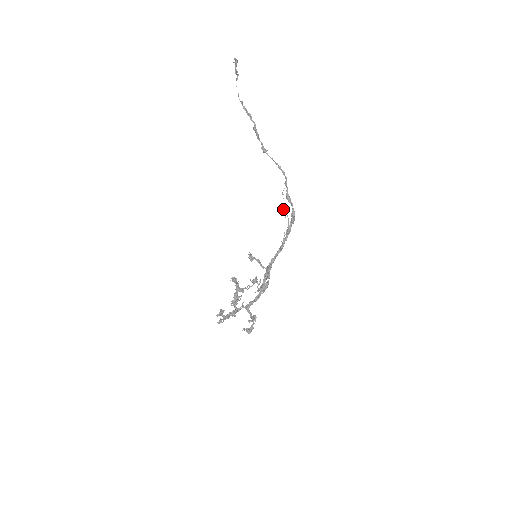
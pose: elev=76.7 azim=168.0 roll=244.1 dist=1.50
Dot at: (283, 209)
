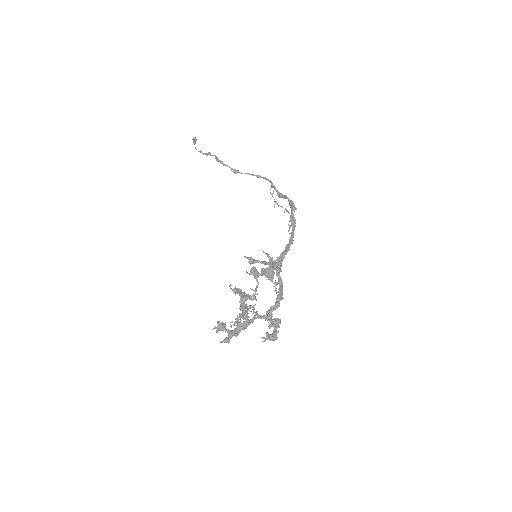
Dot at: (278, 206)
